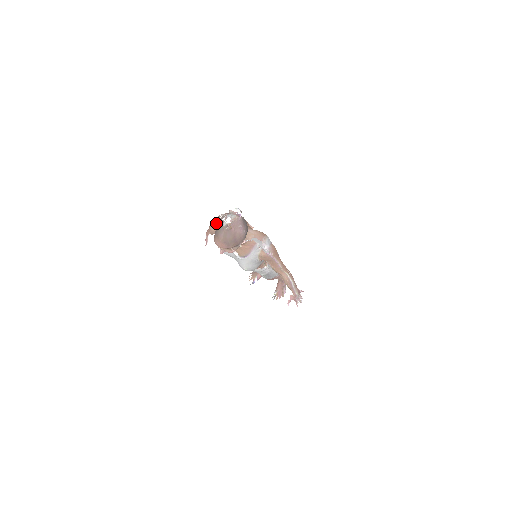
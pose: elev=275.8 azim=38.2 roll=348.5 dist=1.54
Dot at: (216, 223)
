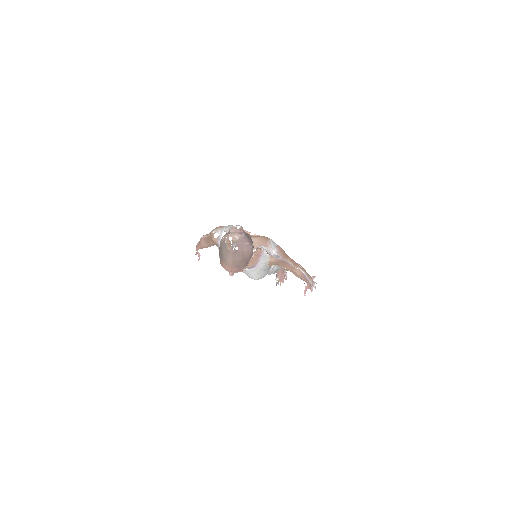
Dot at: (208, 239)
